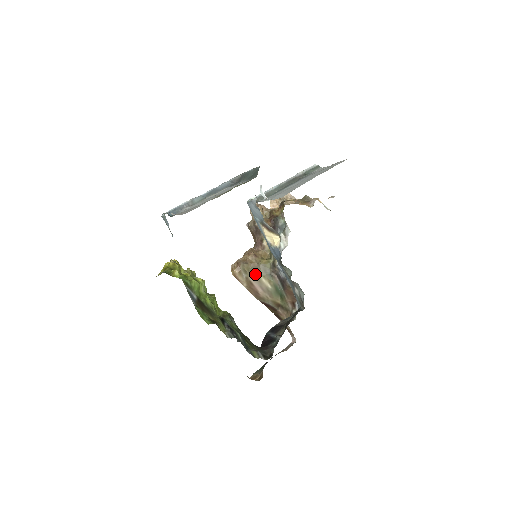
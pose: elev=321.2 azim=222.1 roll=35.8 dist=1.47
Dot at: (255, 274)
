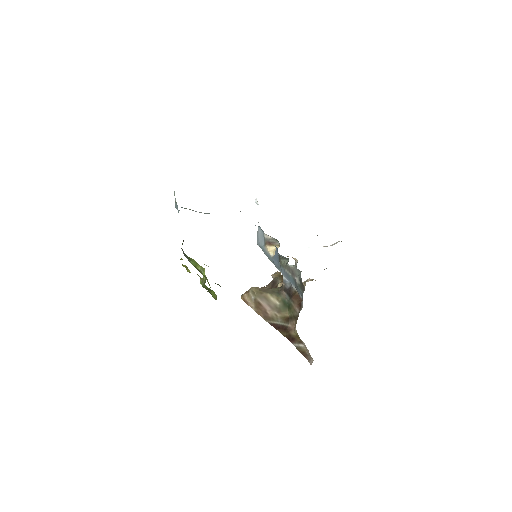
Dot at: (263, 294)
